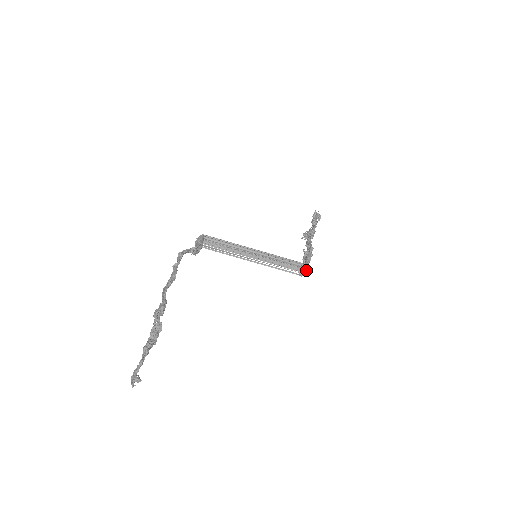
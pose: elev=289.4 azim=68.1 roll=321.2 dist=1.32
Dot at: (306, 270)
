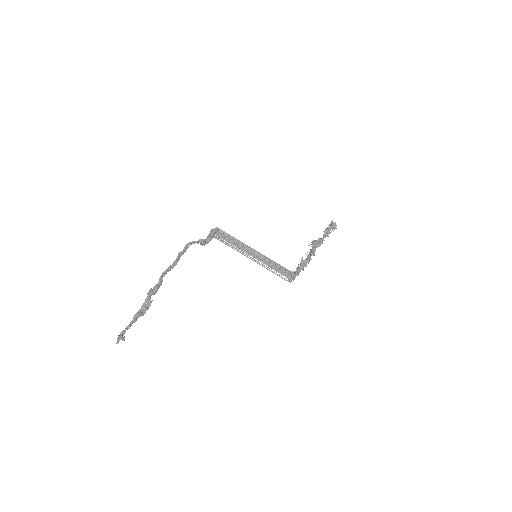
Dot at: (294, 278)
